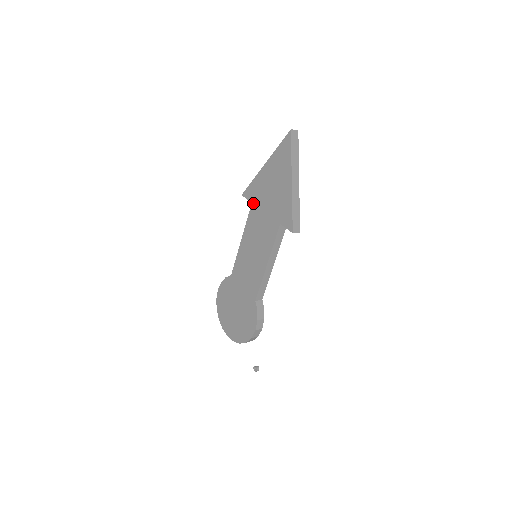
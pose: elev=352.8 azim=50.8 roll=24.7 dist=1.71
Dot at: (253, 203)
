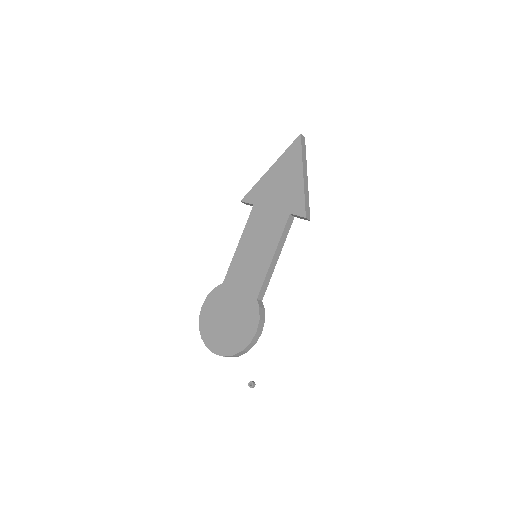
Dot at: (255, 204)
